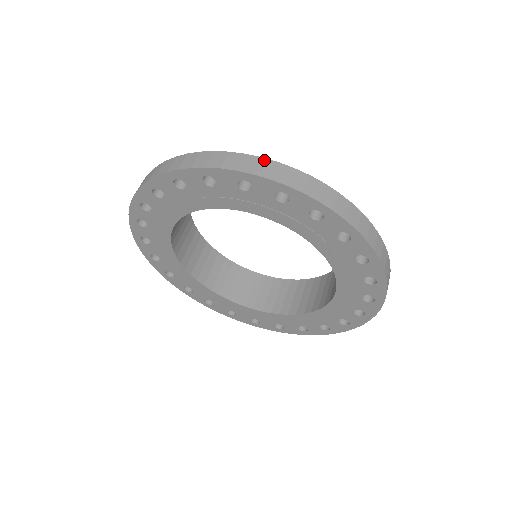
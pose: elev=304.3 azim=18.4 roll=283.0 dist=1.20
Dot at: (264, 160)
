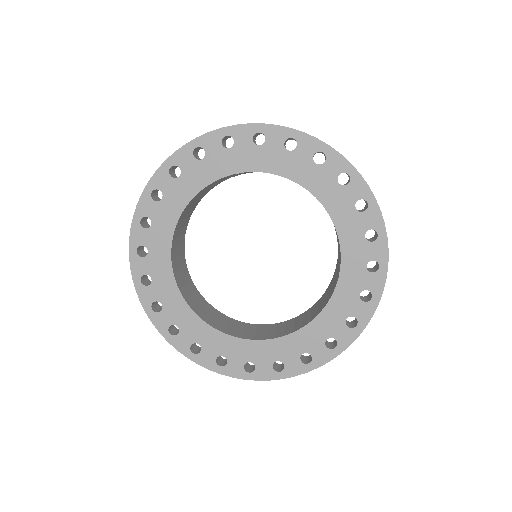
Dot at: occluded
